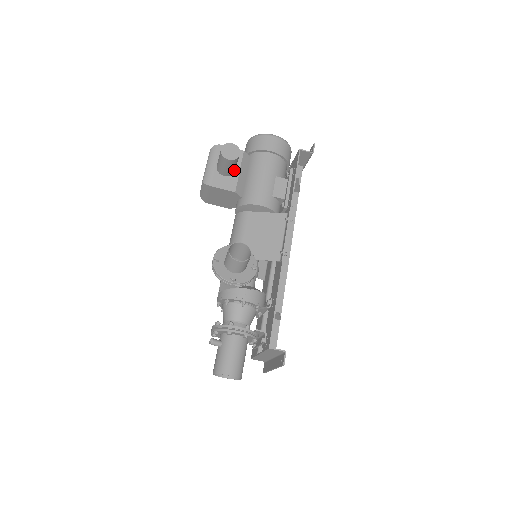
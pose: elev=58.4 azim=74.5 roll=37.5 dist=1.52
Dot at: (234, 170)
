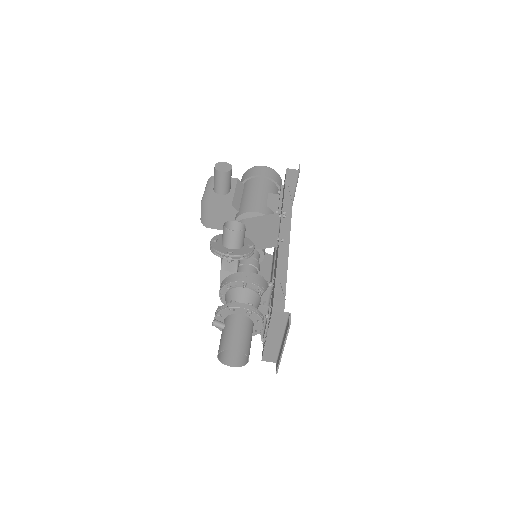
Dot at: (229, 189)
